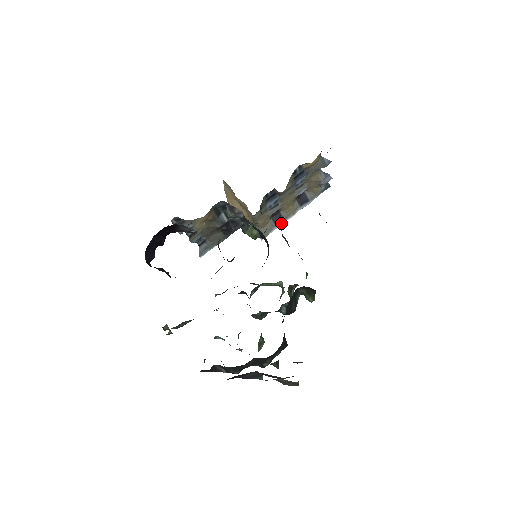
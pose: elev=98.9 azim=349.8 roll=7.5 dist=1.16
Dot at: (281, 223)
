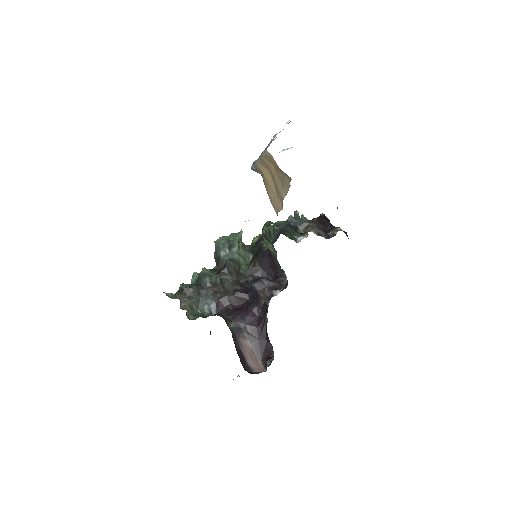
Dot at: occluded
